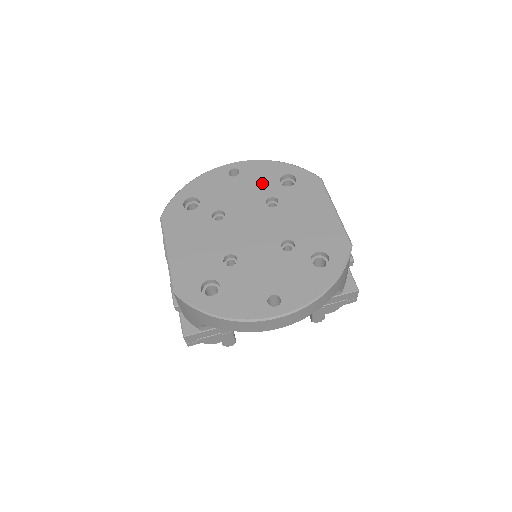
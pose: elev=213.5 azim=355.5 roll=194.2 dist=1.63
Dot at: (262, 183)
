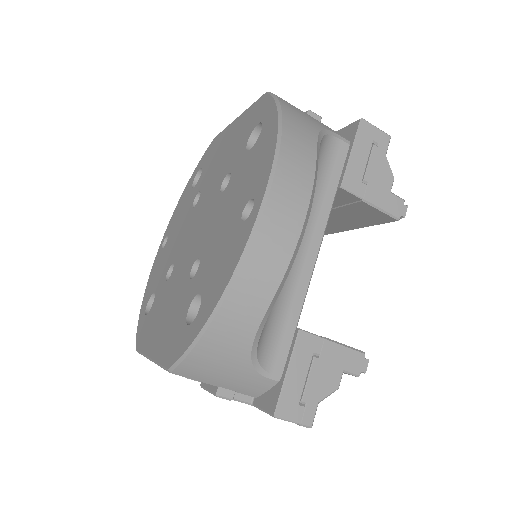
Dot at: (183, 210)
